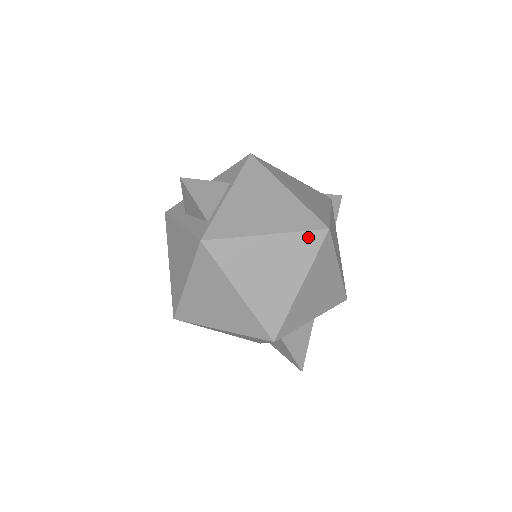
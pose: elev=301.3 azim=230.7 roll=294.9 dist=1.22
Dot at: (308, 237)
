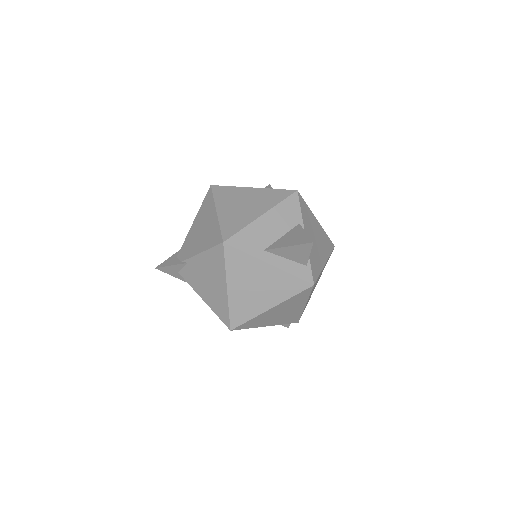
Dot at: occluded
